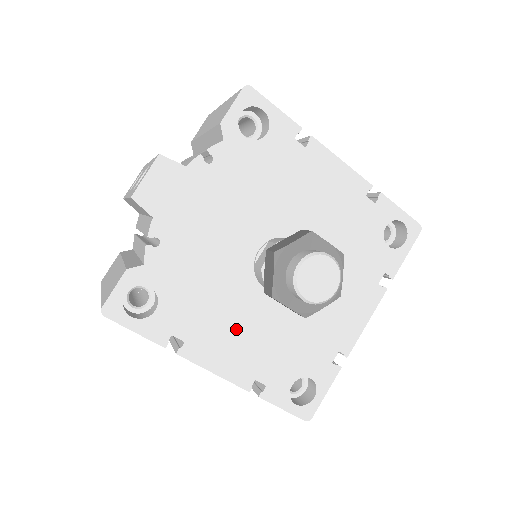
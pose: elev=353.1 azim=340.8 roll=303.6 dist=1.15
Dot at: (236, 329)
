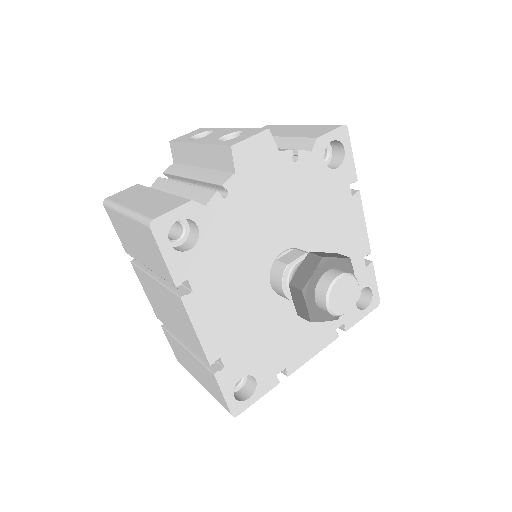
Dot at: (233, 305)
